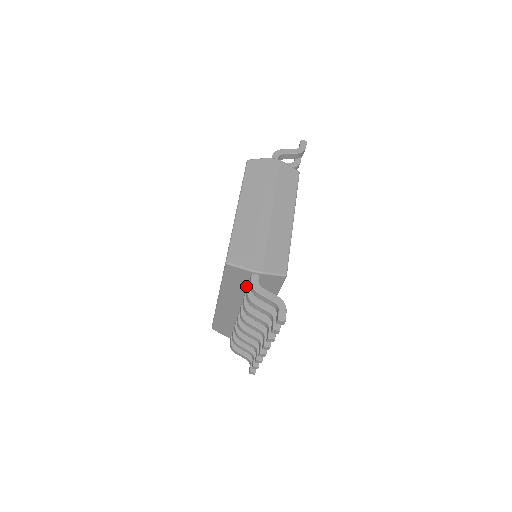
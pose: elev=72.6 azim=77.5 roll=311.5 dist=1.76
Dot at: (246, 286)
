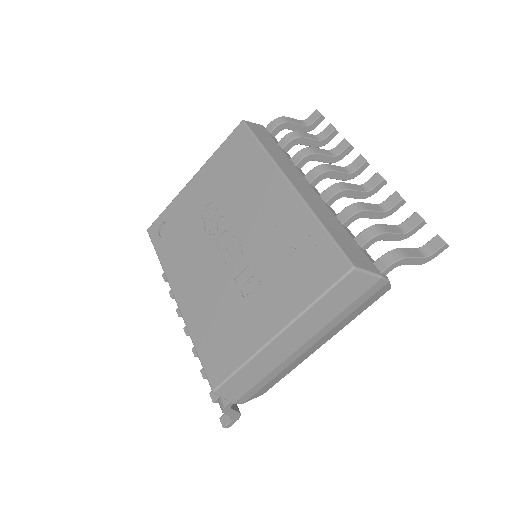
Dot at: occluded
